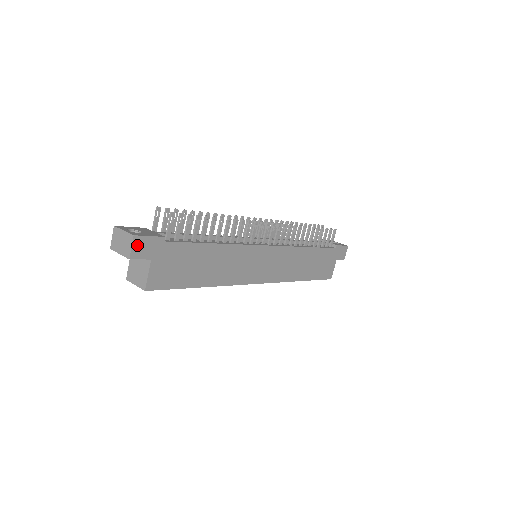
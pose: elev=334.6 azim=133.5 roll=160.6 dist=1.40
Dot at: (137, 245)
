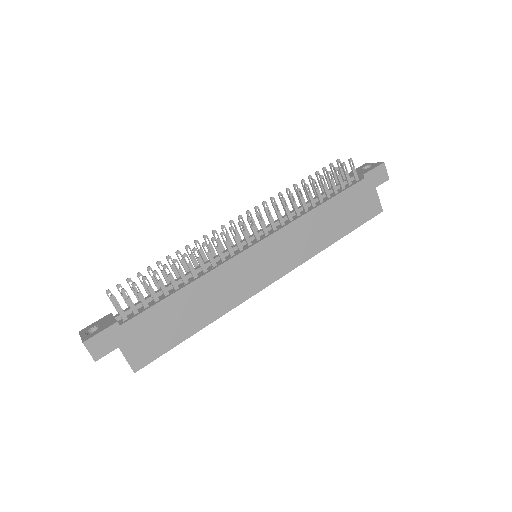
Dot at: (93, 347)
